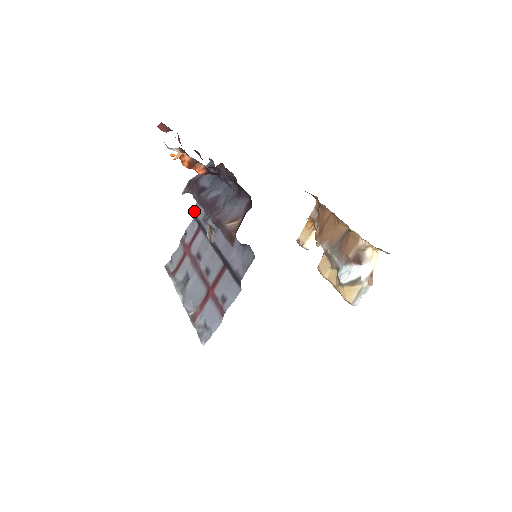
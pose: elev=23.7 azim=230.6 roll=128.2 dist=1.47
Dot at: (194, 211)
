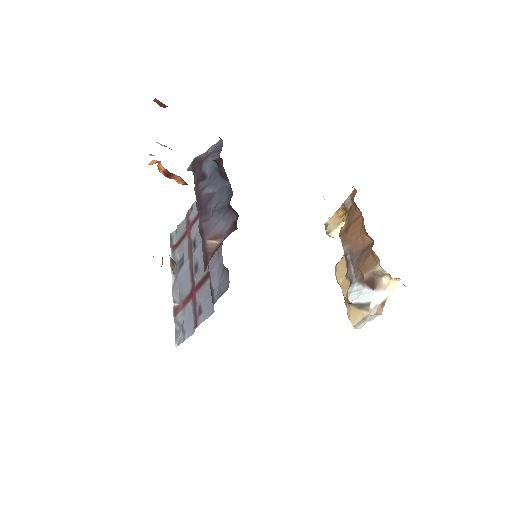
Dot at: occluded
